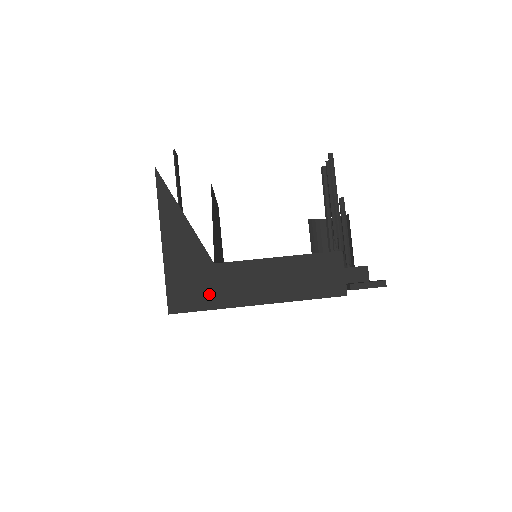
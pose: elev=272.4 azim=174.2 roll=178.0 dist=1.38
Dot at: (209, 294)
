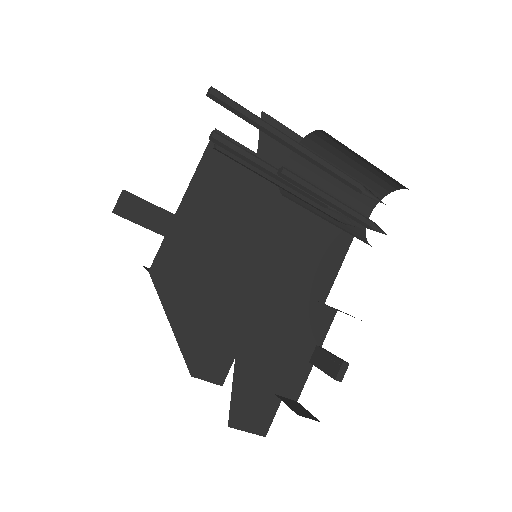
Dot at: (210, 380)
